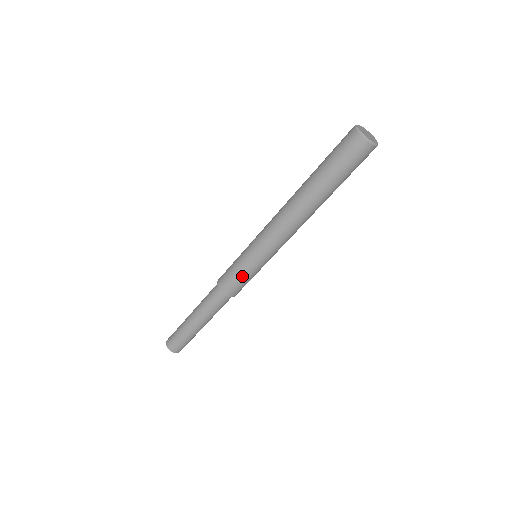
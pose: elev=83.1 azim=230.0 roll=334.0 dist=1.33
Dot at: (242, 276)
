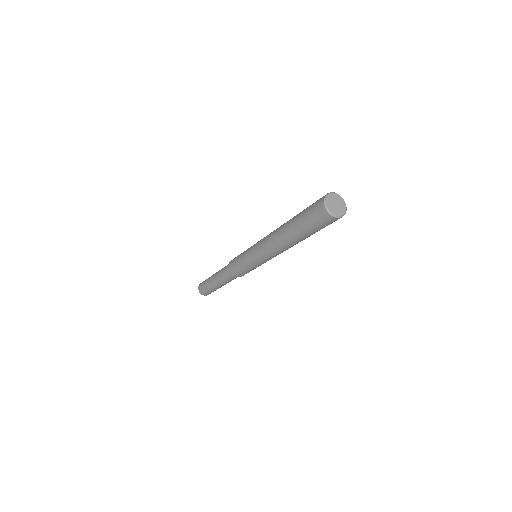
Dot at: (239, 262)
